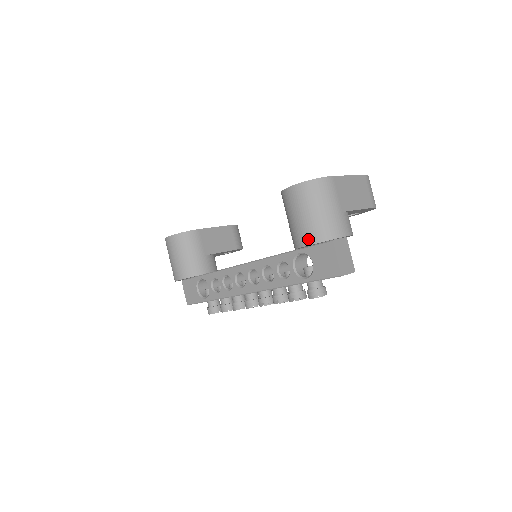
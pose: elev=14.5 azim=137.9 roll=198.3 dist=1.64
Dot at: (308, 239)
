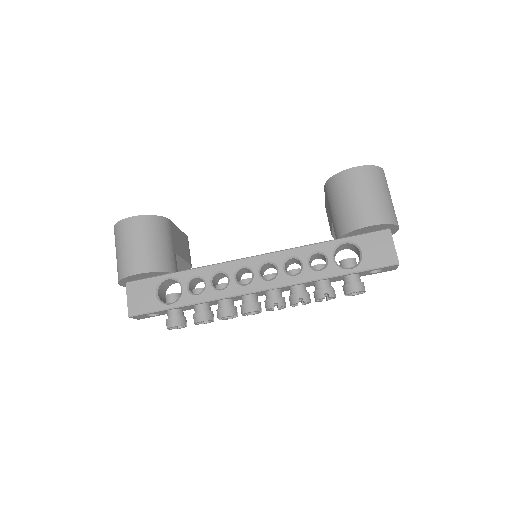
Dot at: (374, 219)
